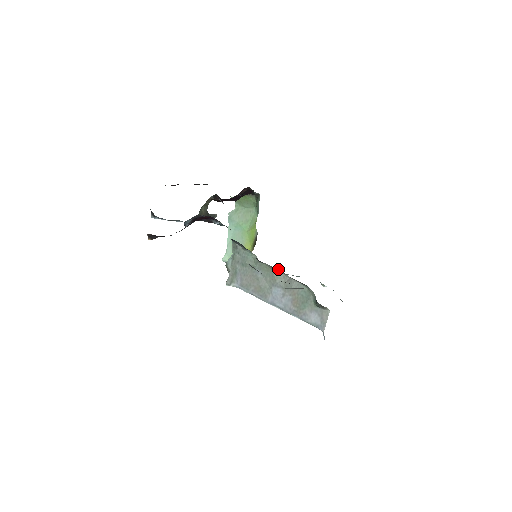
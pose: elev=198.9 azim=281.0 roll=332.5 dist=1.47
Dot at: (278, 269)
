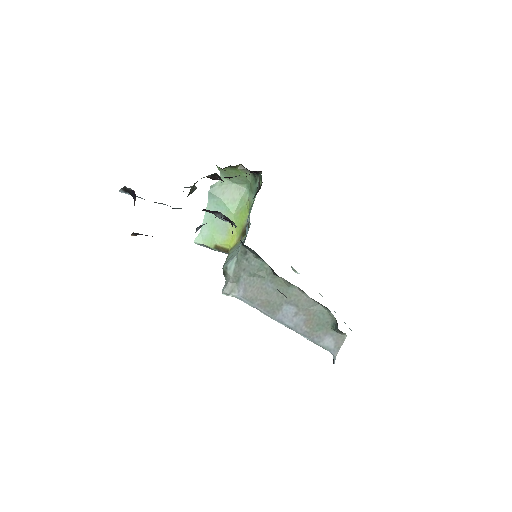
Dot at: (296, 286)
